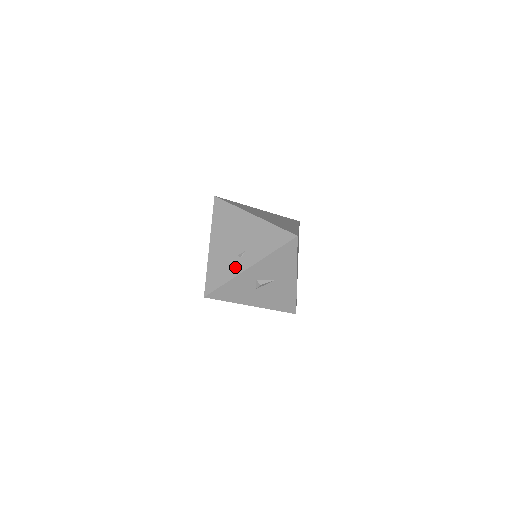
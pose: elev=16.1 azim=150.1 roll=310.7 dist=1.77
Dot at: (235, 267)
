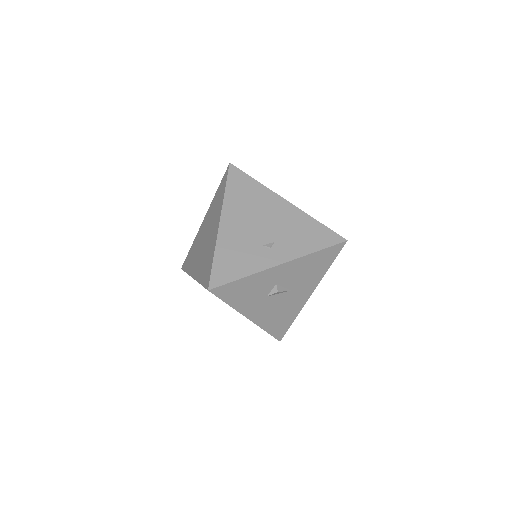
Dot at: (260, 259)
